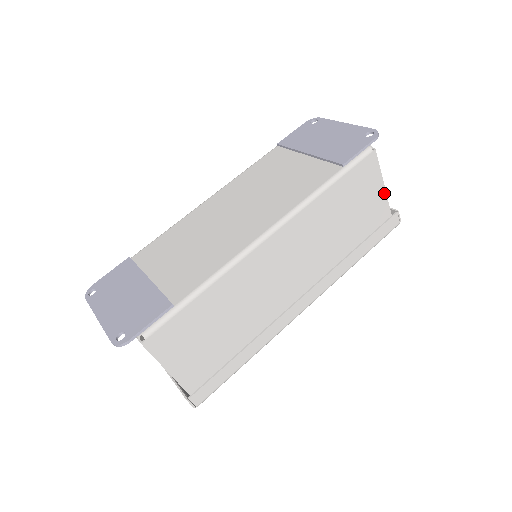
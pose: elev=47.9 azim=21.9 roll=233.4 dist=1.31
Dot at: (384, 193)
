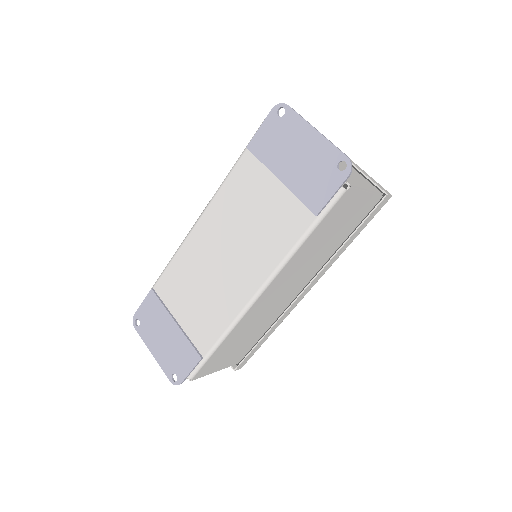
Dot at: (369, 194)
